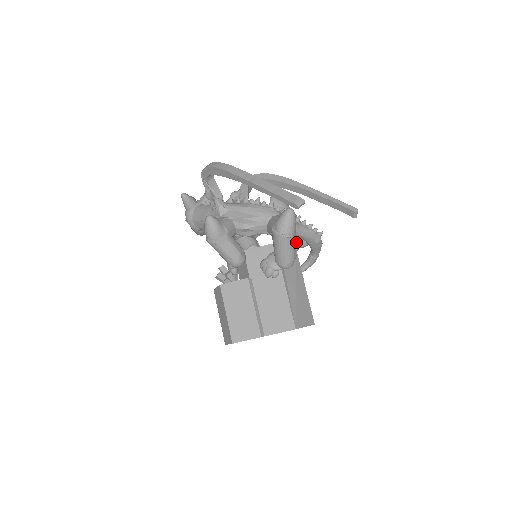
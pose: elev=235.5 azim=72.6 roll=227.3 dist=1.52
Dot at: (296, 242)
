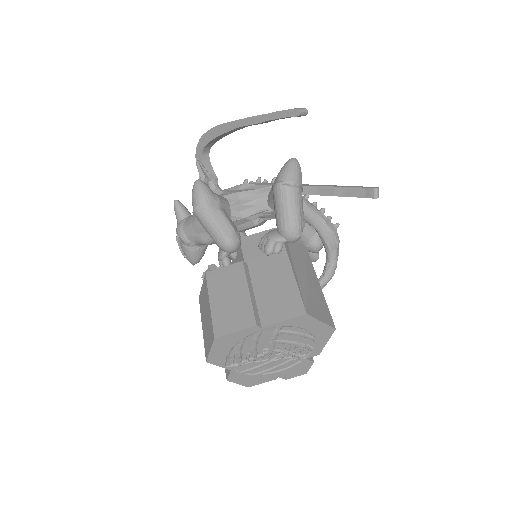
Dot at: (306, 239)
